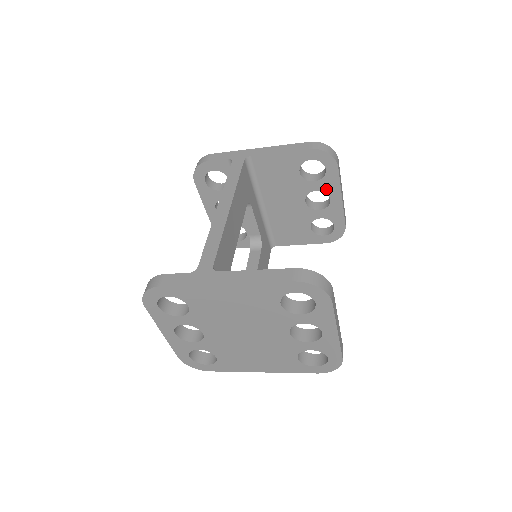
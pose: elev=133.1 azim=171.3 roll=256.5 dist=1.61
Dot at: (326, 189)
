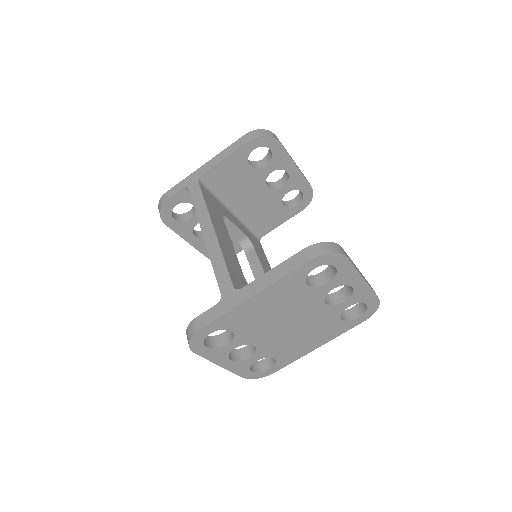
Dot at: (279, 166)
